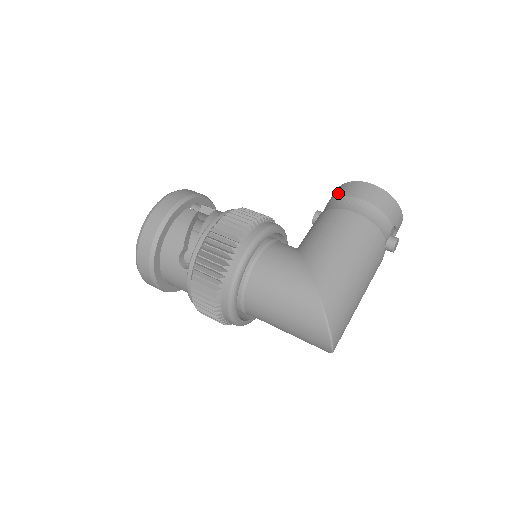
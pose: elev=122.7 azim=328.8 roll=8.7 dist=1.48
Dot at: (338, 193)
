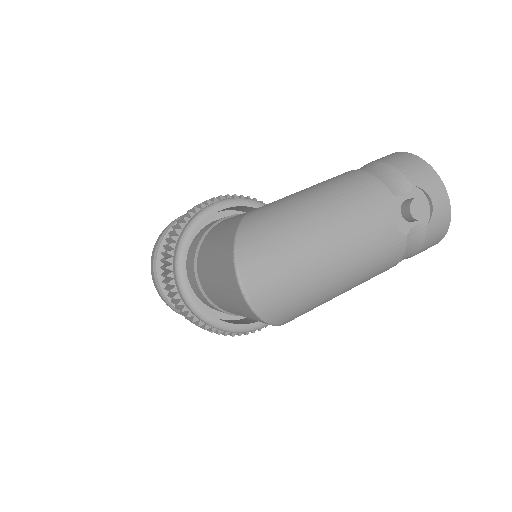
Dot at: occluded
